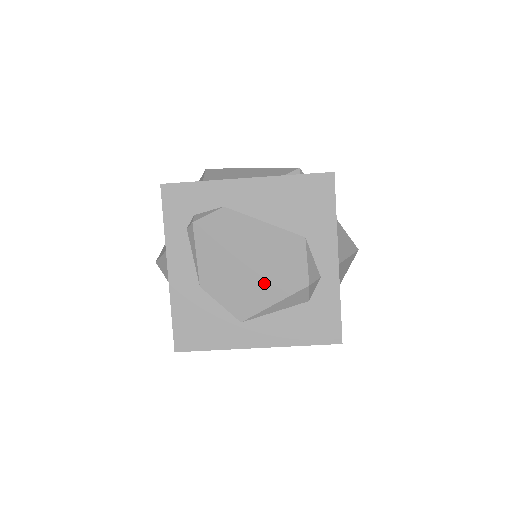
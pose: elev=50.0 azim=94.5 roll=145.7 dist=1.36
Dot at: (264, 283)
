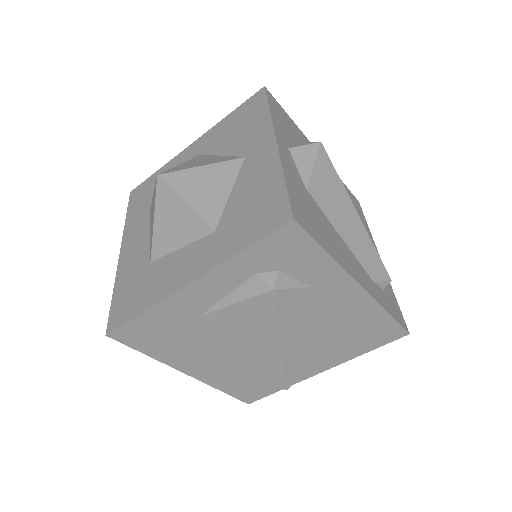
Dot at: (258, 363)
